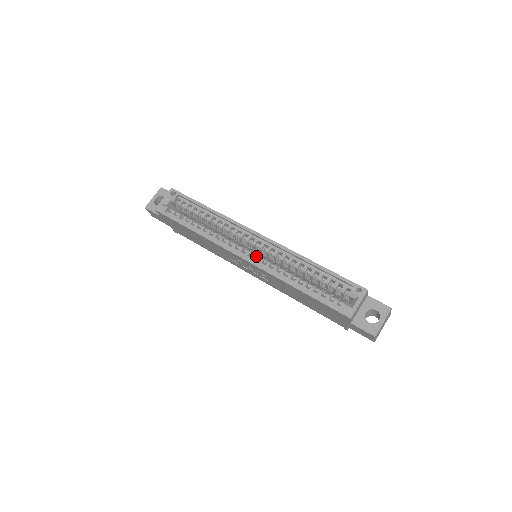
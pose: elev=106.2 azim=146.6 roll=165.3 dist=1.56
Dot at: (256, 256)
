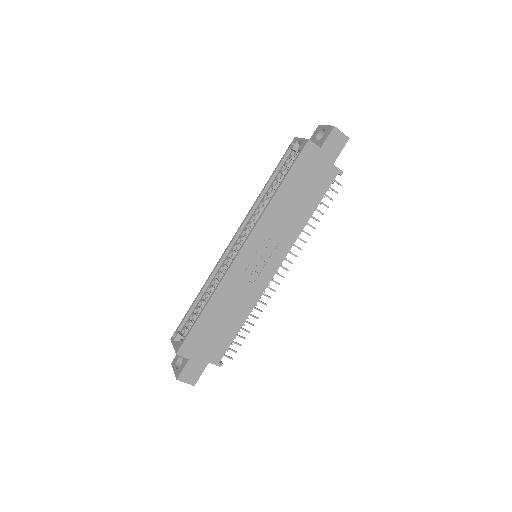
Dot at: occluded
